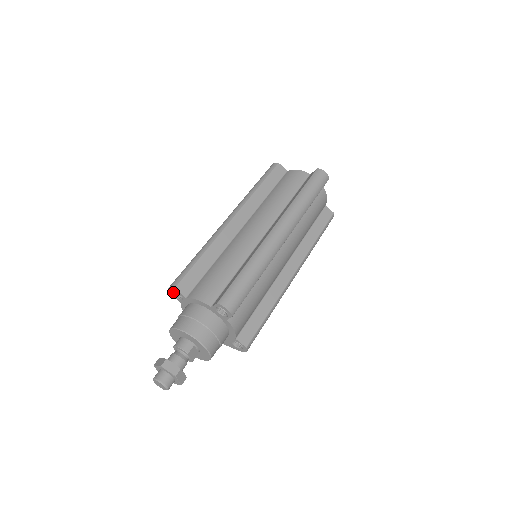
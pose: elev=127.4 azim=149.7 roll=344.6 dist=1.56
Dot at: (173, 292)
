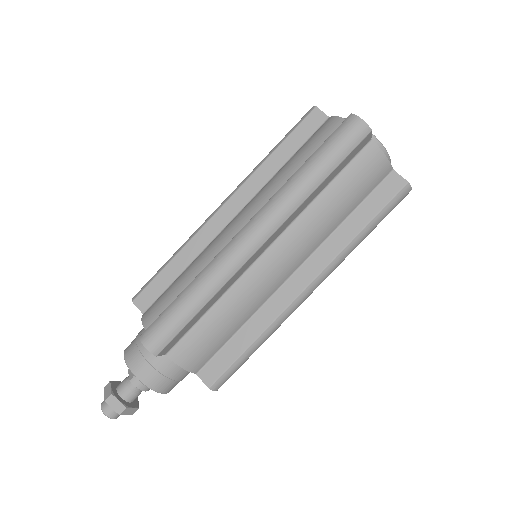
Dot at: occluded
